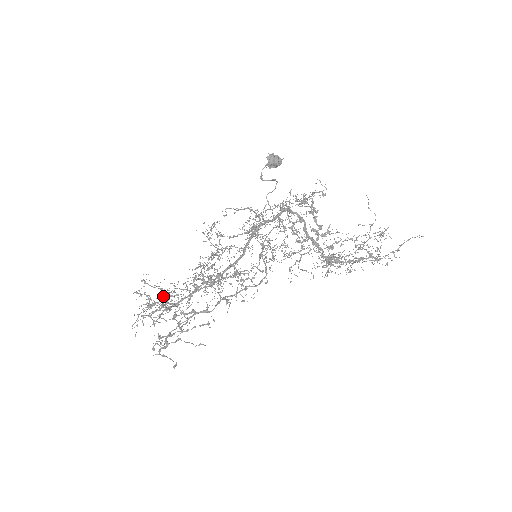
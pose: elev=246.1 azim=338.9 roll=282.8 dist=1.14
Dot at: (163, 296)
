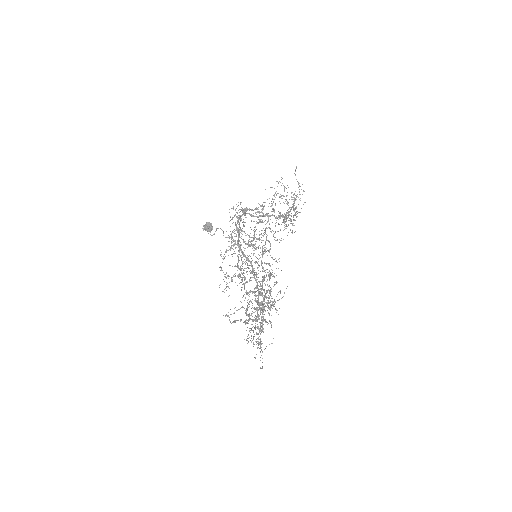
Dot at: (245, 313)
